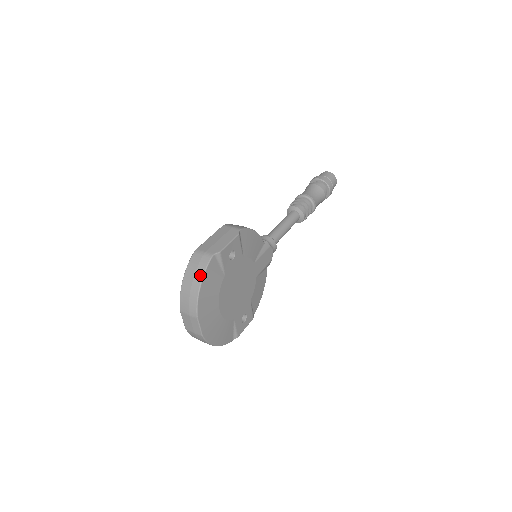
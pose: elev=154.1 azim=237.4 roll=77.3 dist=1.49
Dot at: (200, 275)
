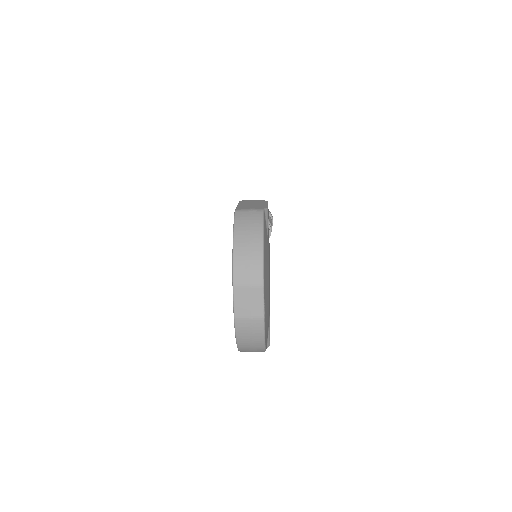
Dot at: (259, 229)
